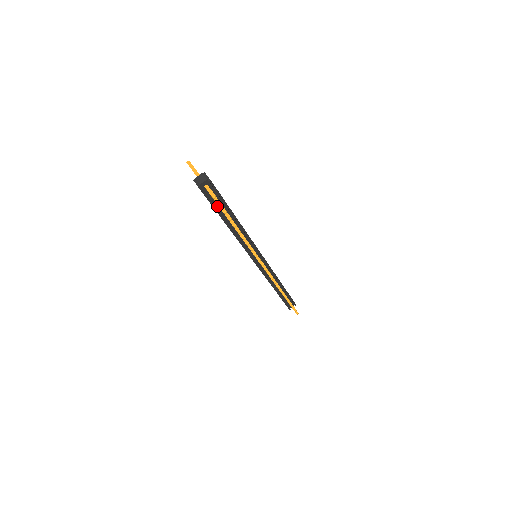
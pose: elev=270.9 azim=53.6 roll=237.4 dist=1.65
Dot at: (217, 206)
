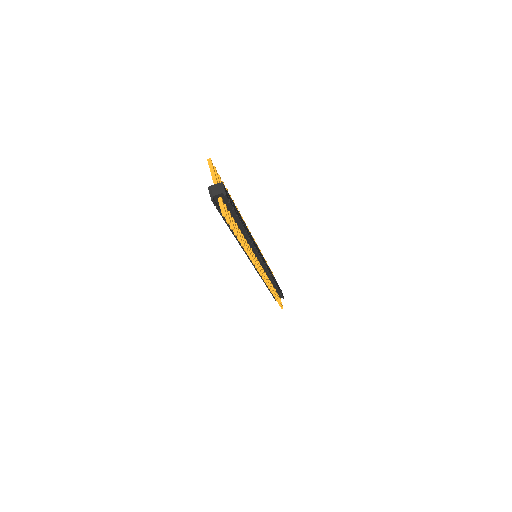
Dot at: occluded
